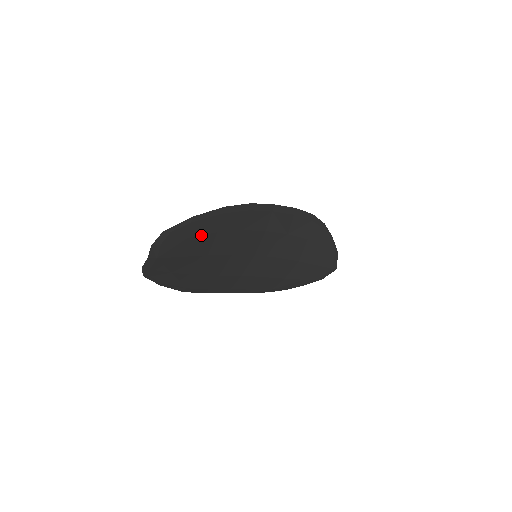
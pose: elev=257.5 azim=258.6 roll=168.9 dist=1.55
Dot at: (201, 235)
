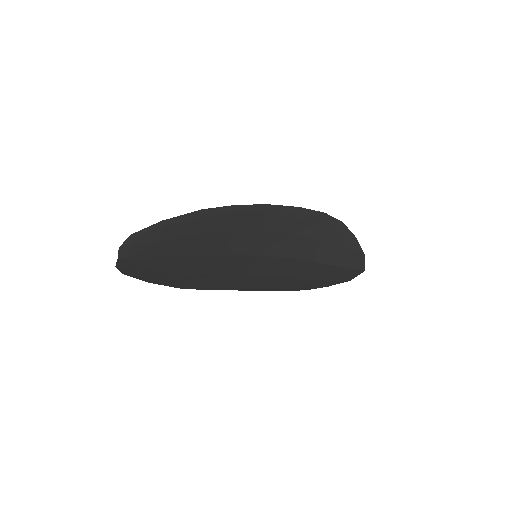
Dot at: (177, 237)
